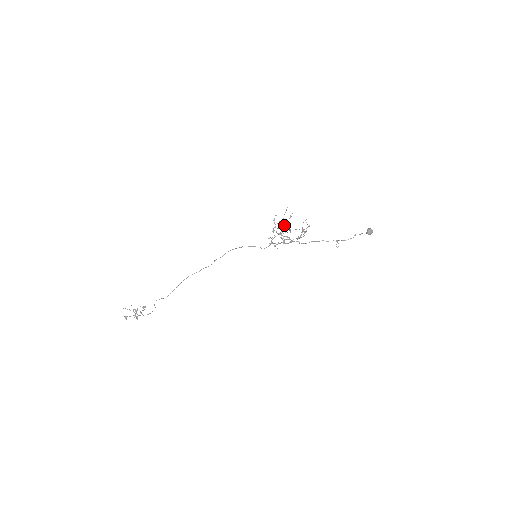
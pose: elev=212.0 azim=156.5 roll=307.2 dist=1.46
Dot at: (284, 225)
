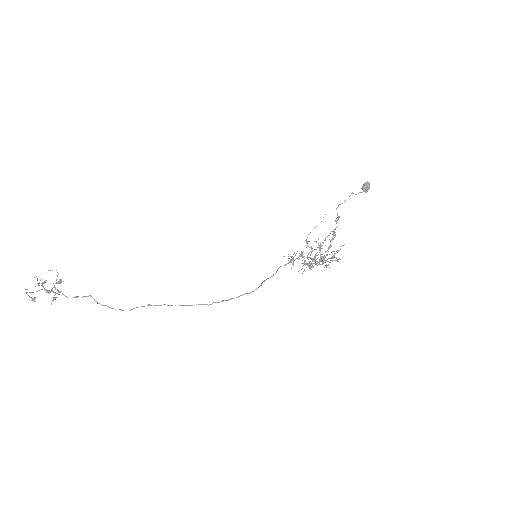
Dot at: occluded
